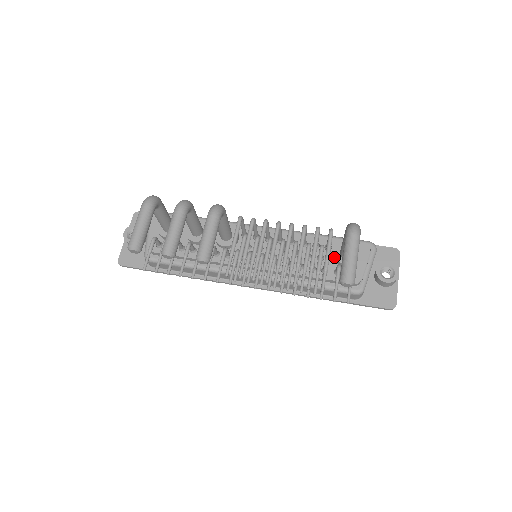
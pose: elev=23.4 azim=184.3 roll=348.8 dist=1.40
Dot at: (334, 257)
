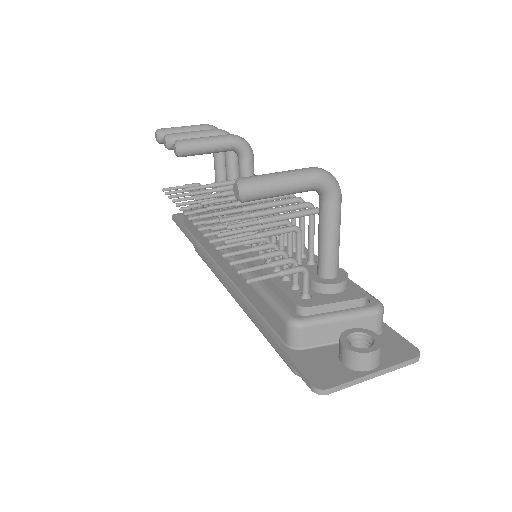
Dot at: (310, 271)
